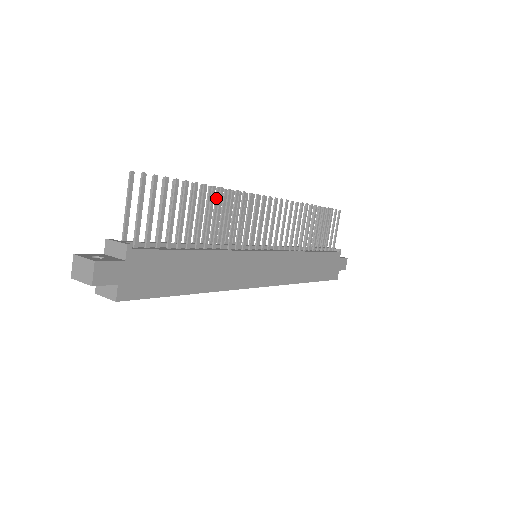
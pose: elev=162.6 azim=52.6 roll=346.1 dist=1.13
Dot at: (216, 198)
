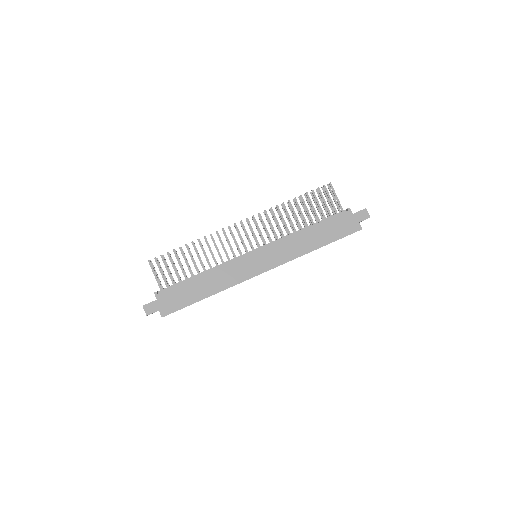
Dot at: occluded
